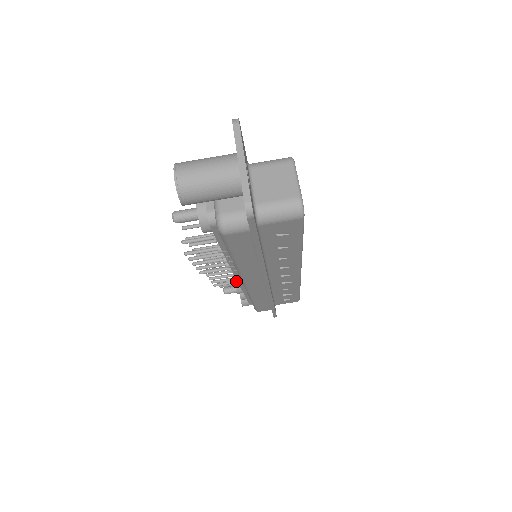
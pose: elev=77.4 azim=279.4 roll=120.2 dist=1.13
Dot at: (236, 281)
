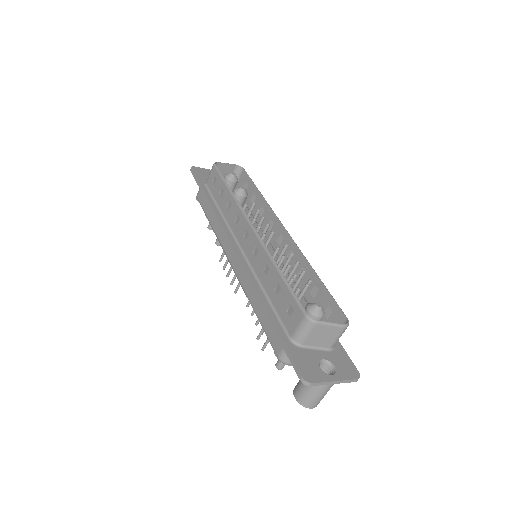
Dot at: occluded
